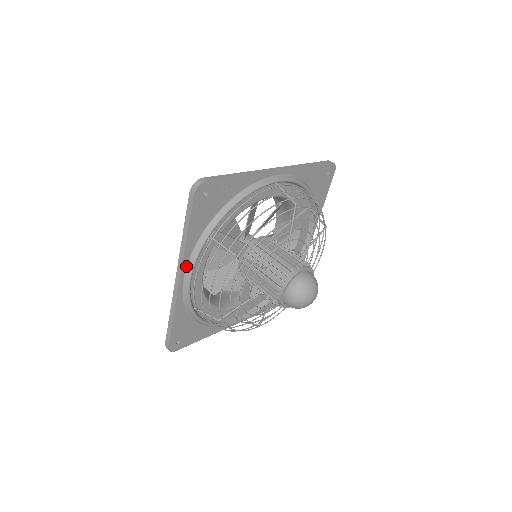
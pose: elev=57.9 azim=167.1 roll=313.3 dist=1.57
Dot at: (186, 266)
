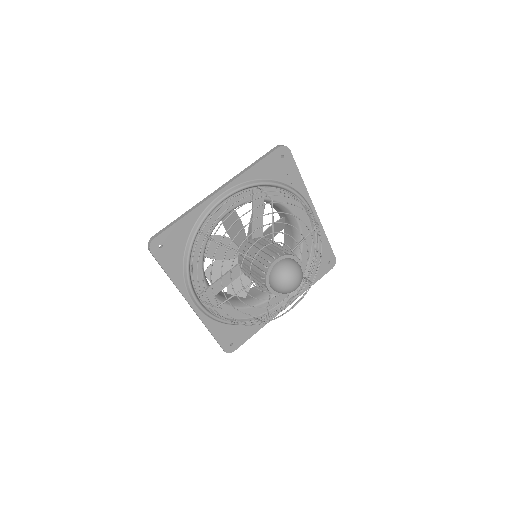
Dot at: (231, 187)
